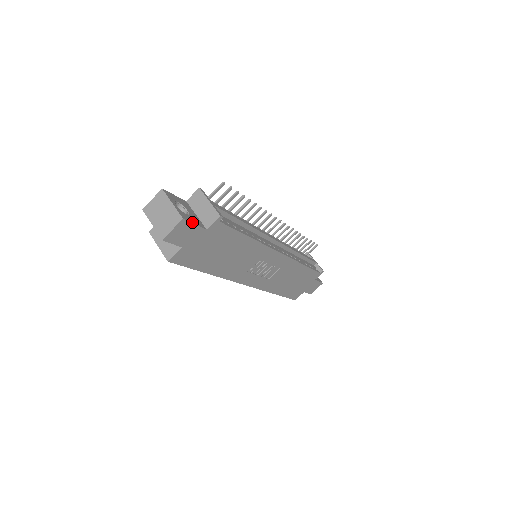
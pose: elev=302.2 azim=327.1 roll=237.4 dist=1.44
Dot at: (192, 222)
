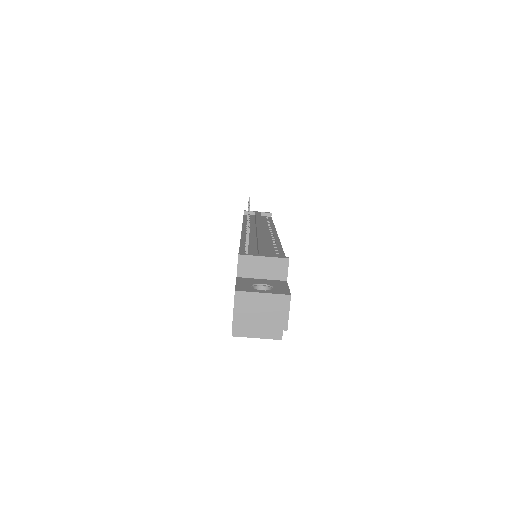
Dot at: (287, 289)
